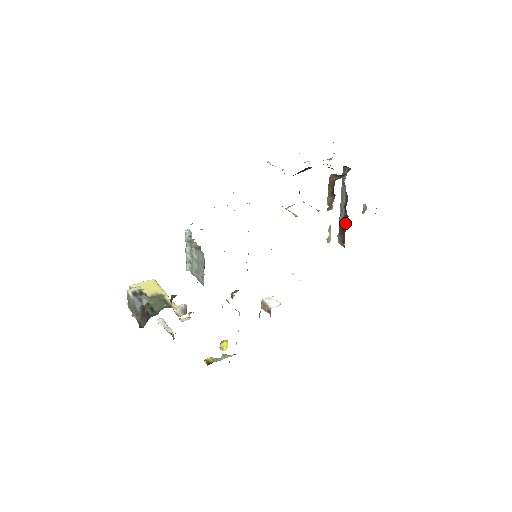
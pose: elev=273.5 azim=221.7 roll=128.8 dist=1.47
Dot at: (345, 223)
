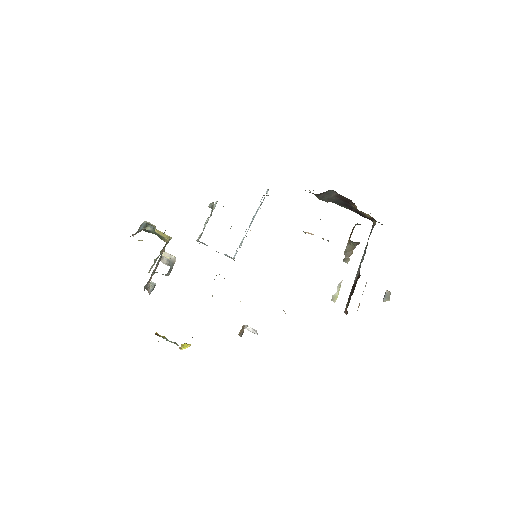
Dot at: occluded
